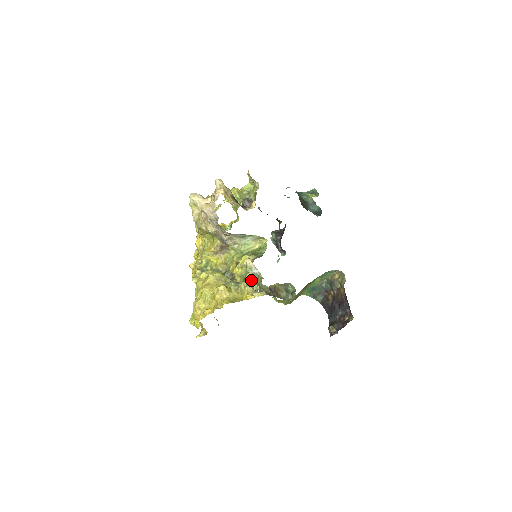
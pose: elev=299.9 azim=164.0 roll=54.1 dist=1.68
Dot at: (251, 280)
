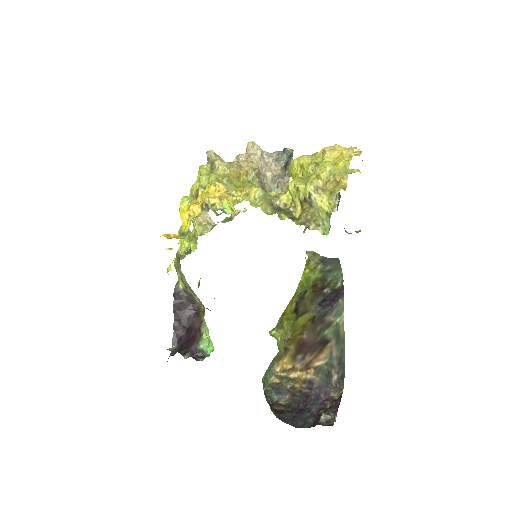
Dot at: occluded
